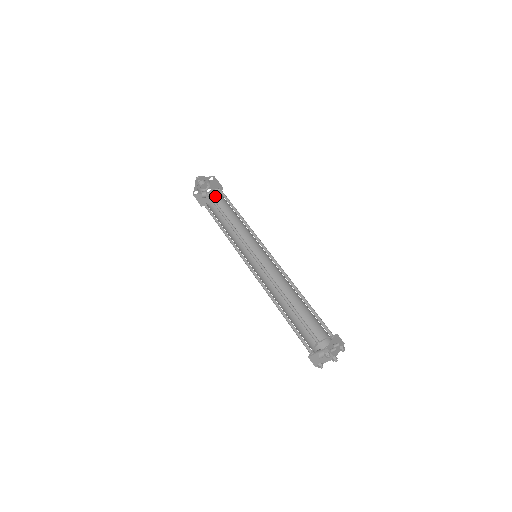
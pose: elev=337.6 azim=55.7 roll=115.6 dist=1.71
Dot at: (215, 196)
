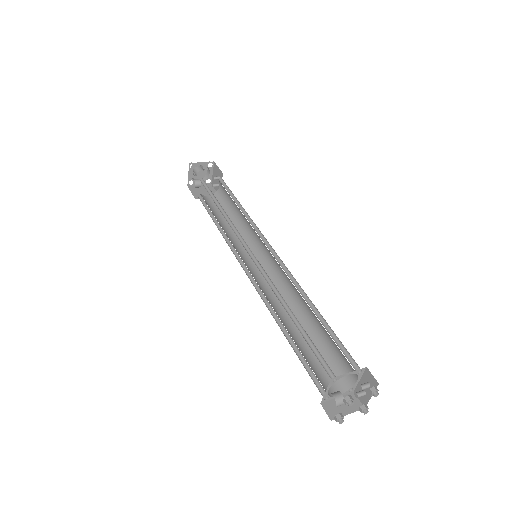
Dot at: (215, 188)
